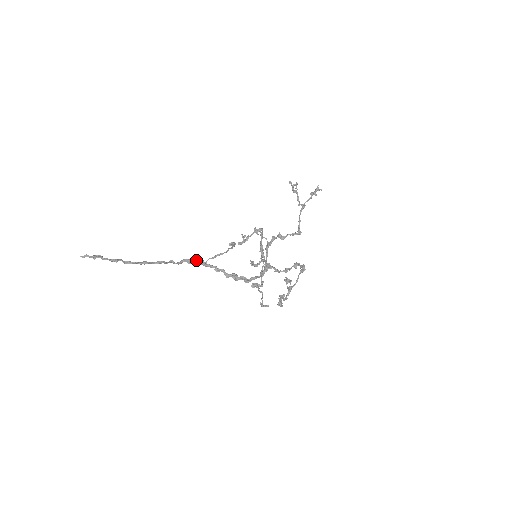
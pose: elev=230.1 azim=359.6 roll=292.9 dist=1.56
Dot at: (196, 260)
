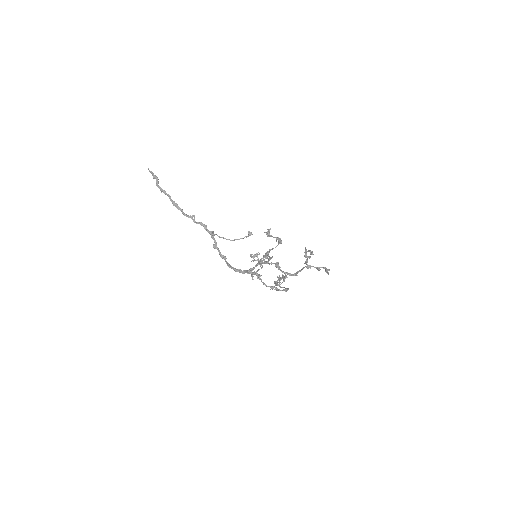
Dot at: occluded
